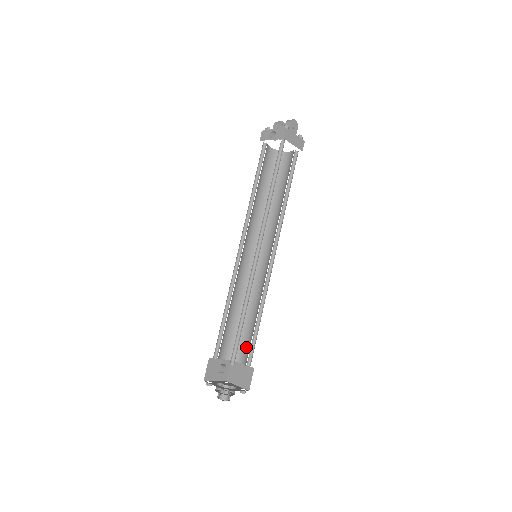
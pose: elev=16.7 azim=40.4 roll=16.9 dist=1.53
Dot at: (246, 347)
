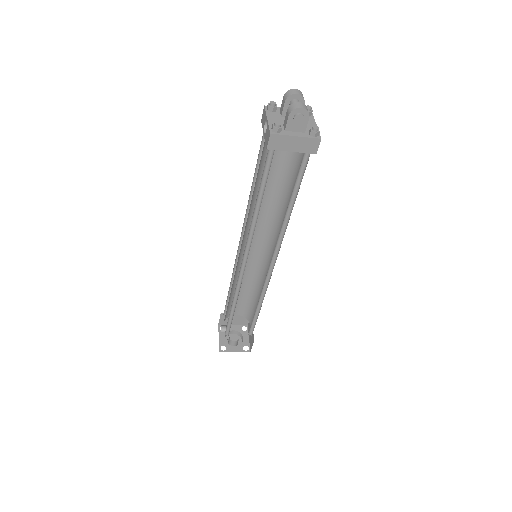
Dot at: occluded
